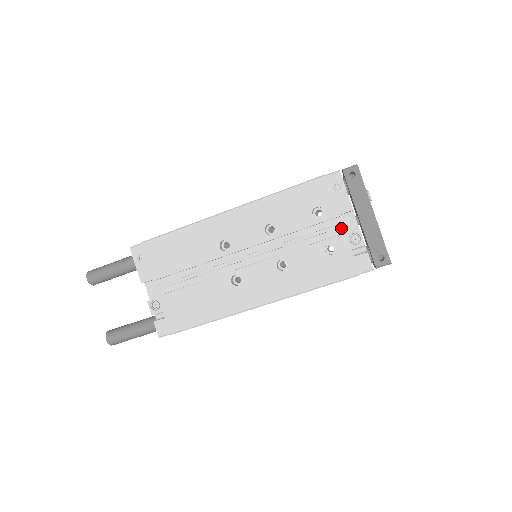
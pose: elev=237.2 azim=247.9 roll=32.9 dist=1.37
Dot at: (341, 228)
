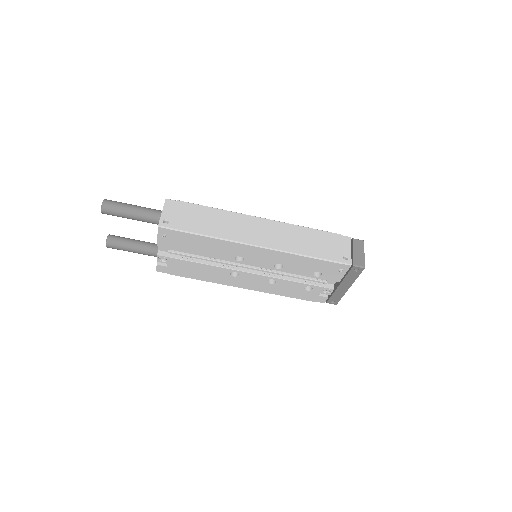
Dot at: (324, 280)
